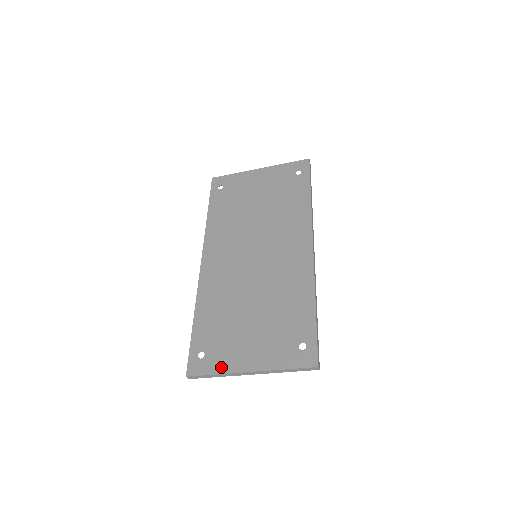
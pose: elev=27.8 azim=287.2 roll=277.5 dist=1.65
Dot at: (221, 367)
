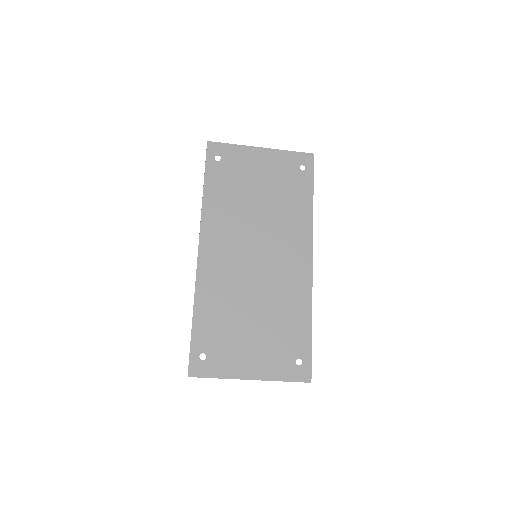
Dot at: (224, 372)
